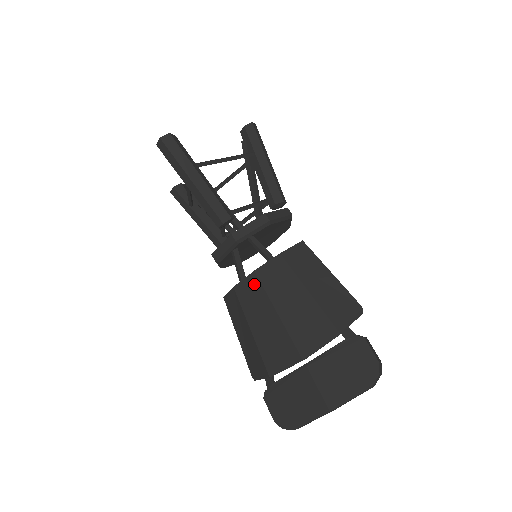
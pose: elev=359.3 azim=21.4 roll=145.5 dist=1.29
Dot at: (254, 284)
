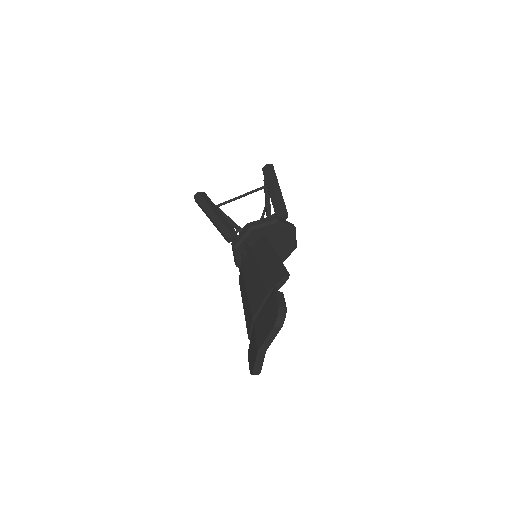
Dot at: (241, 274)
